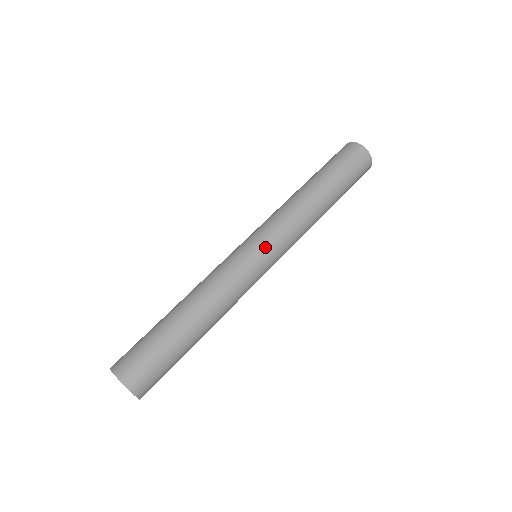
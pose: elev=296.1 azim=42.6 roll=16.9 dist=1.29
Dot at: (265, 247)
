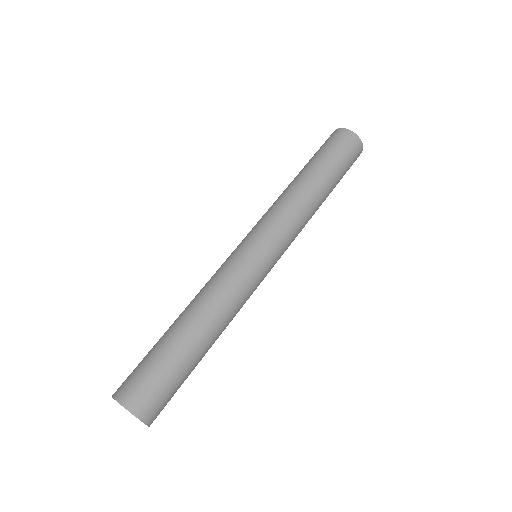
Dot at: (254, 238)
